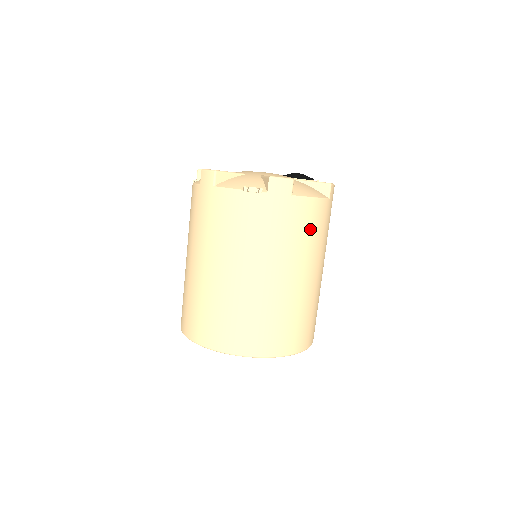
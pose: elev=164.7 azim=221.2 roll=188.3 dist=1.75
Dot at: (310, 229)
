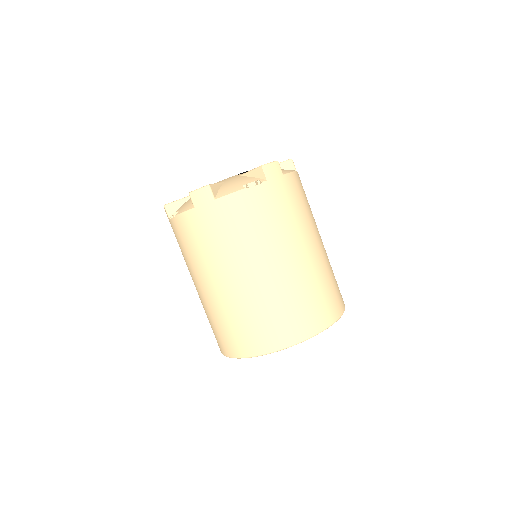
Dot at: (304, 199)
